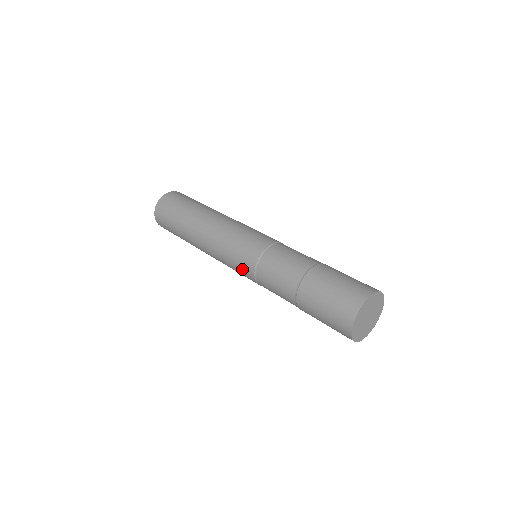
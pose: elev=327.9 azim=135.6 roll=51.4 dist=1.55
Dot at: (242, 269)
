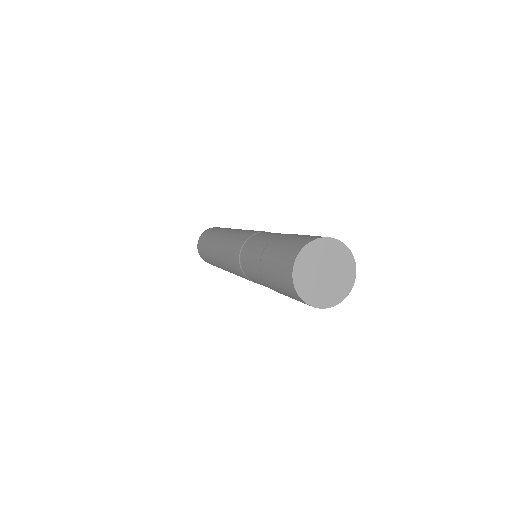
Dot at: (234, 265)
